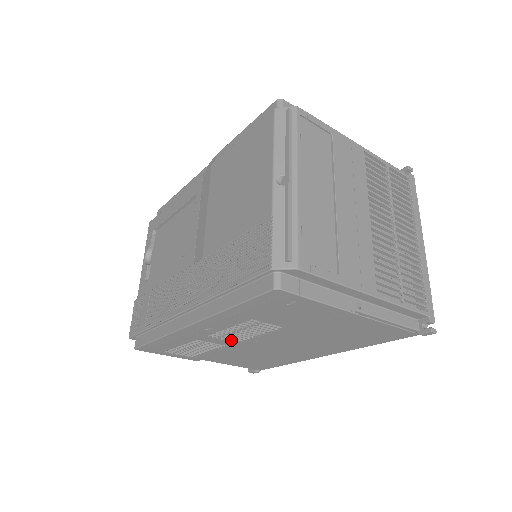
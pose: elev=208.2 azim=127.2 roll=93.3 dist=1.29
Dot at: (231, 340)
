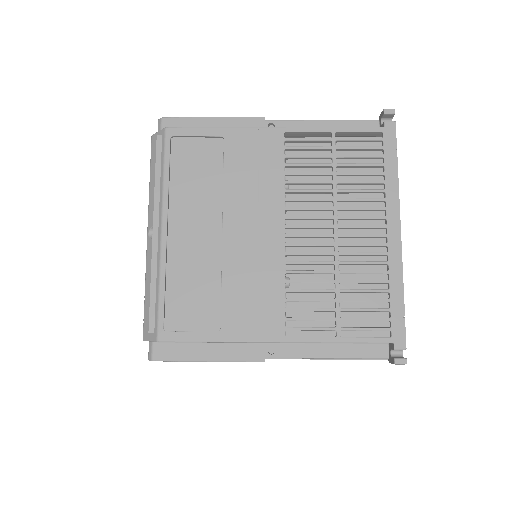
Dot at: occluded
